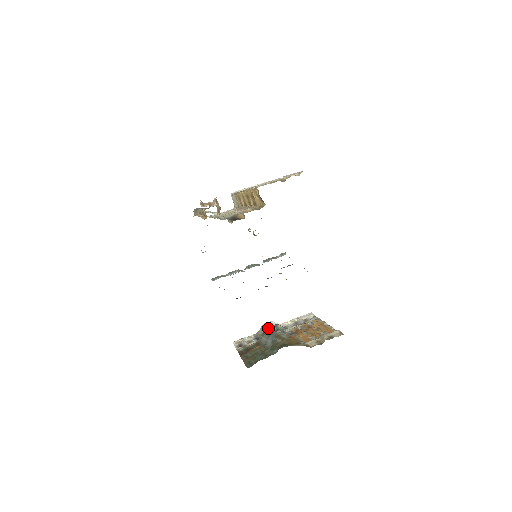
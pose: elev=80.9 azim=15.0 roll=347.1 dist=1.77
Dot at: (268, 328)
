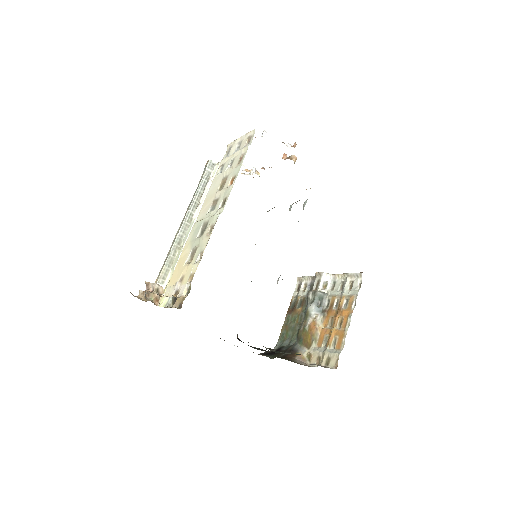
Dot at: (308, 293)
